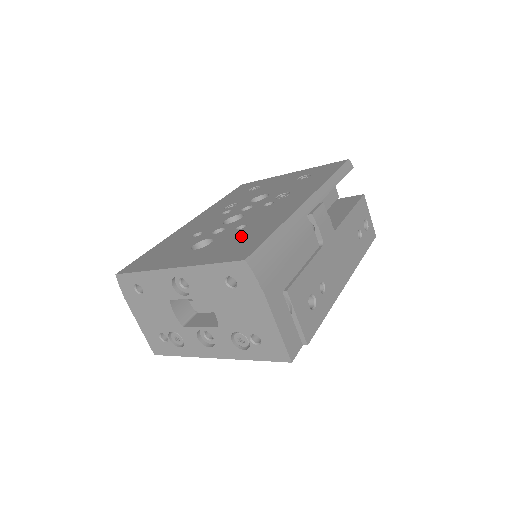
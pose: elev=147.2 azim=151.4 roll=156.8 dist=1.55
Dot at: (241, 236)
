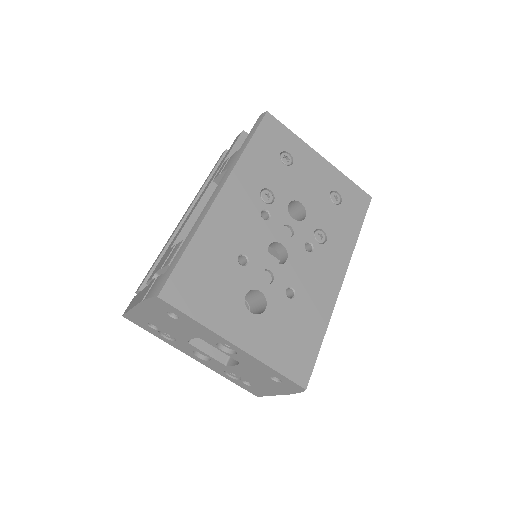
Dot at: (295, 323)
